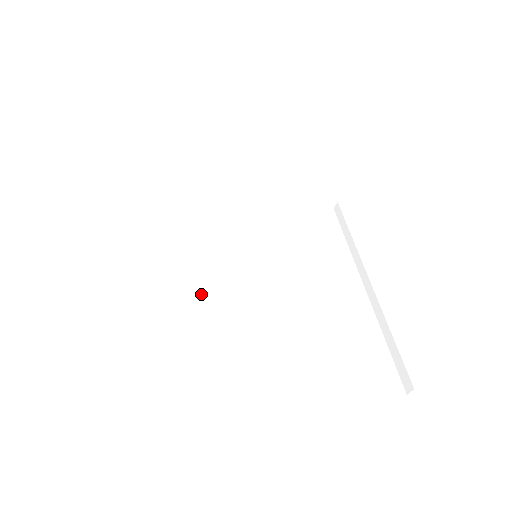
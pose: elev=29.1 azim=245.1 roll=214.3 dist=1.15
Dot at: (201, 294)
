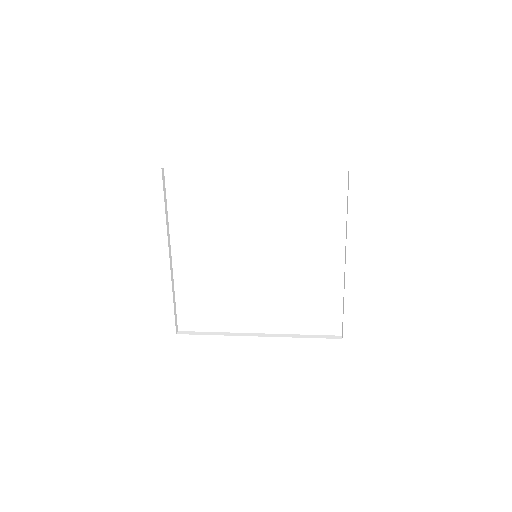
Dot at: (221, 290)
